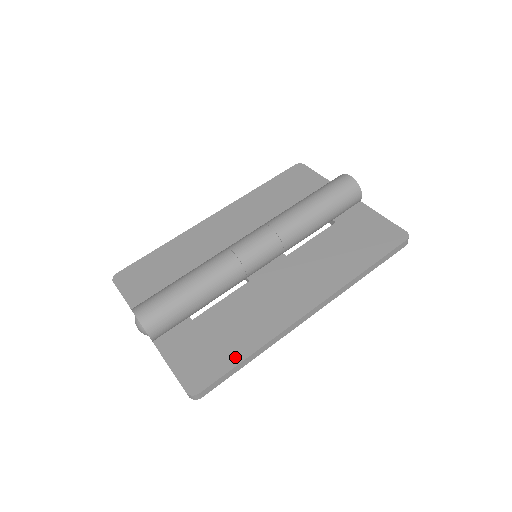
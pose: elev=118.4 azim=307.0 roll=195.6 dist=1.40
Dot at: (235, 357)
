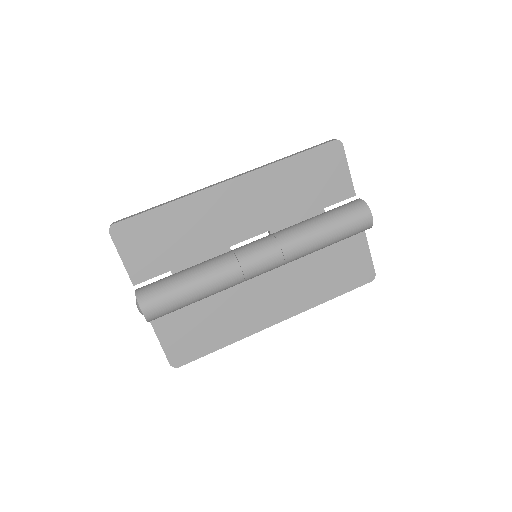
Dot at: (212, 346)
